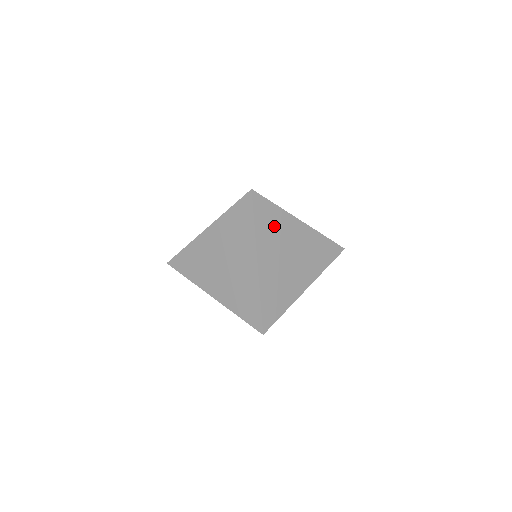
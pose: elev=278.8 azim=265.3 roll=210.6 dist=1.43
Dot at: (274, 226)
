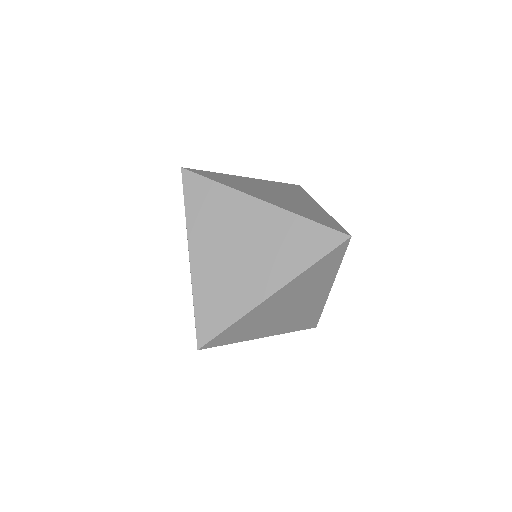
Dot at: (318, 277)
